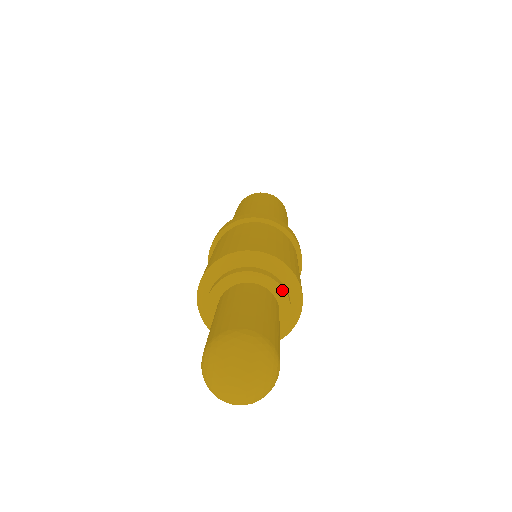
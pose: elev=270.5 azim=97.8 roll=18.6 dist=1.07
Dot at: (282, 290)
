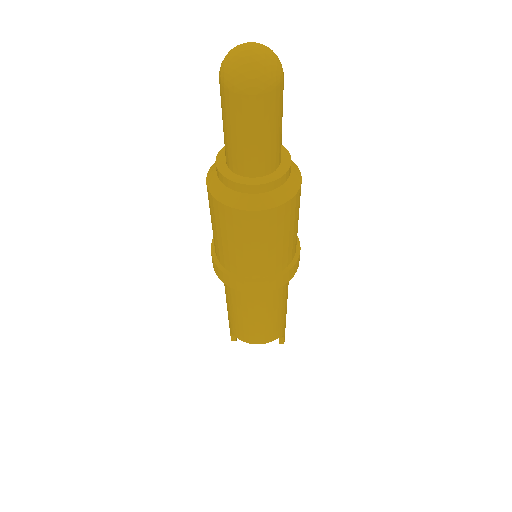
Dot at: (281, 146)
